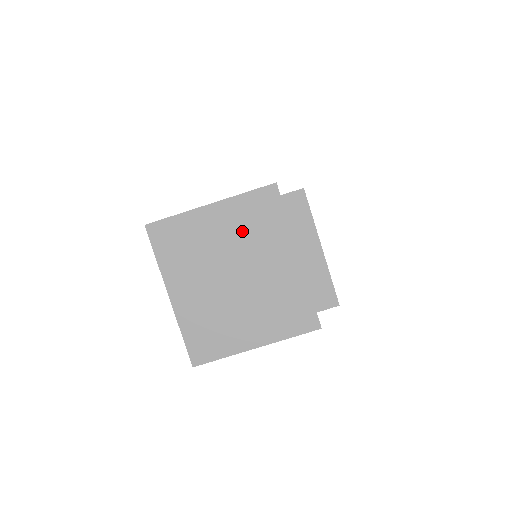
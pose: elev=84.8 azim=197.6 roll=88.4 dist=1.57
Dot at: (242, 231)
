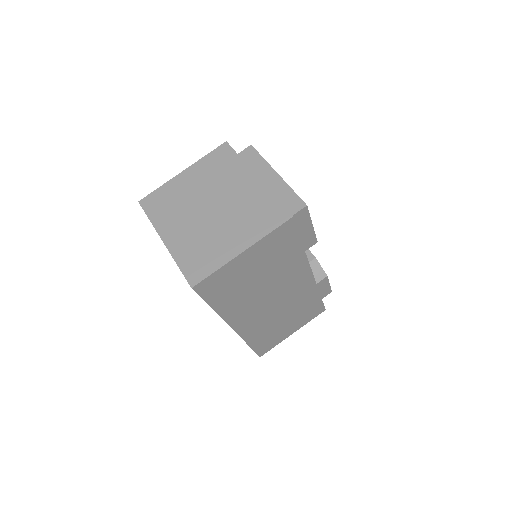
Dot at: (209, 178)
